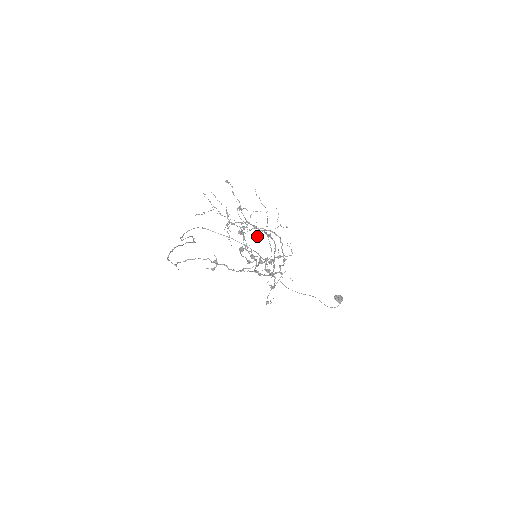
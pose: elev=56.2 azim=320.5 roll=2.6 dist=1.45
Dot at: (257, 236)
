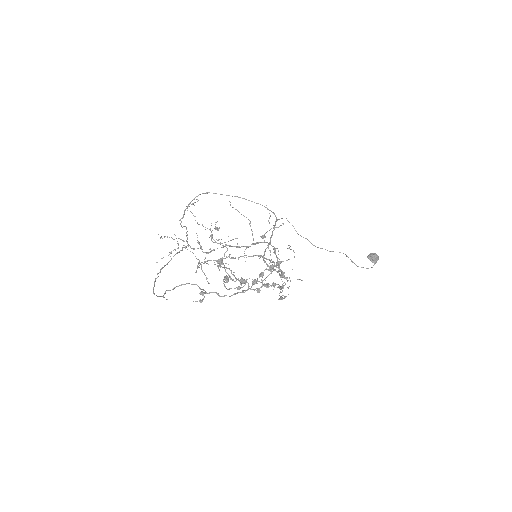
Dot at: occluded
